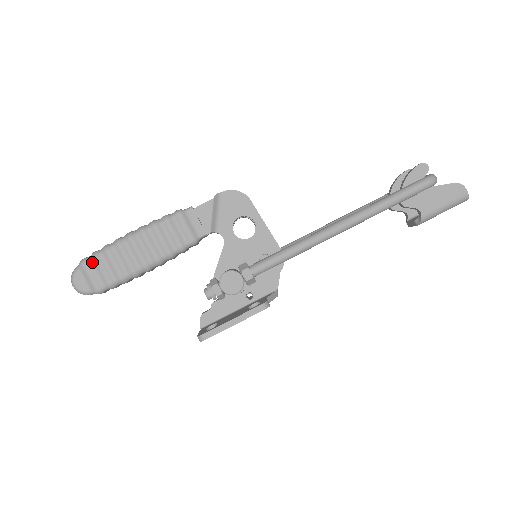
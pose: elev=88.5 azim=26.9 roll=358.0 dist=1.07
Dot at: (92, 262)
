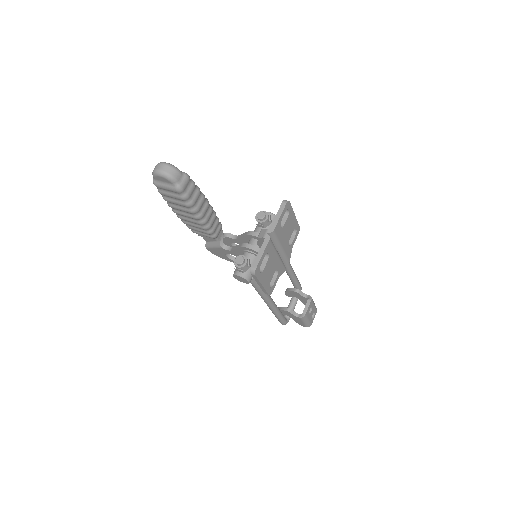
Dot at: occluded
